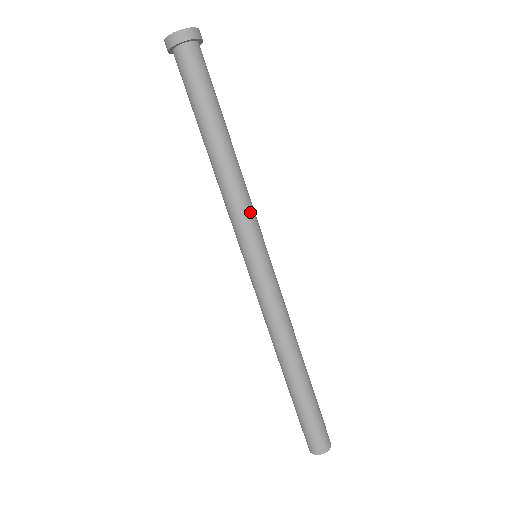
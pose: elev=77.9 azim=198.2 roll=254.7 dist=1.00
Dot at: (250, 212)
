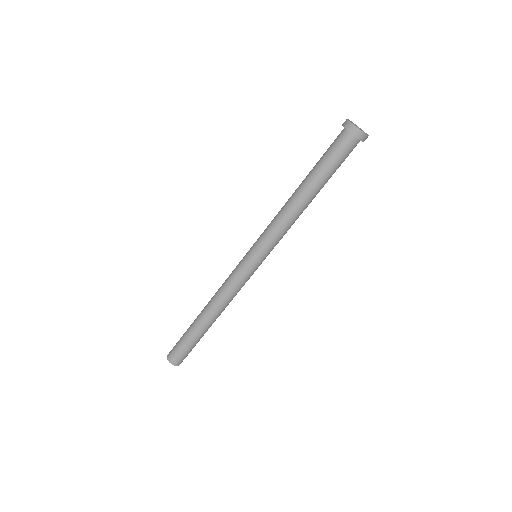
Dot at: (282, 237)
